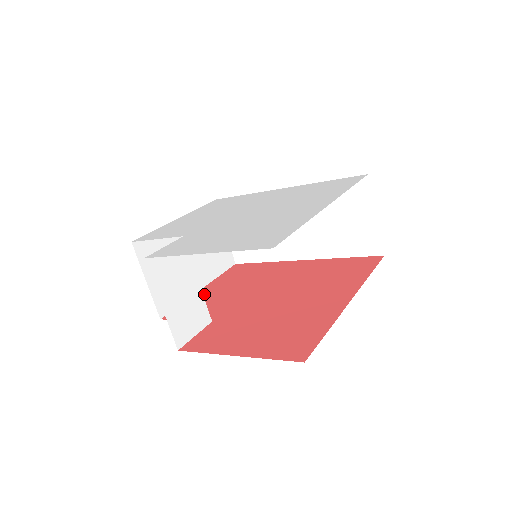
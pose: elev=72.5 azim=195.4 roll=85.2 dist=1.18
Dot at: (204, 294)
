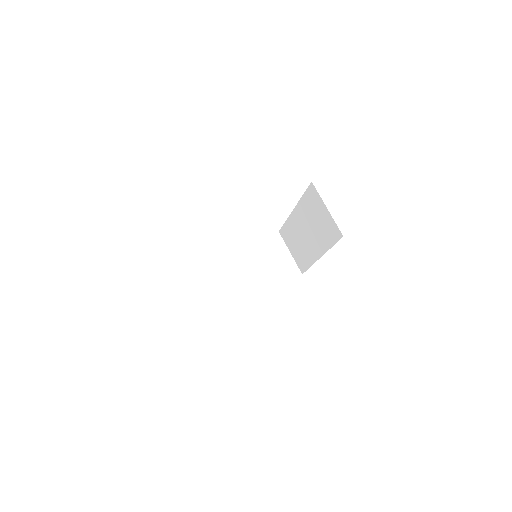
Dot at: occluded
